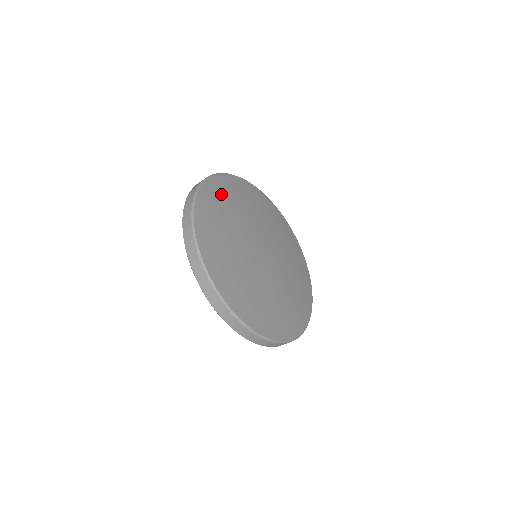
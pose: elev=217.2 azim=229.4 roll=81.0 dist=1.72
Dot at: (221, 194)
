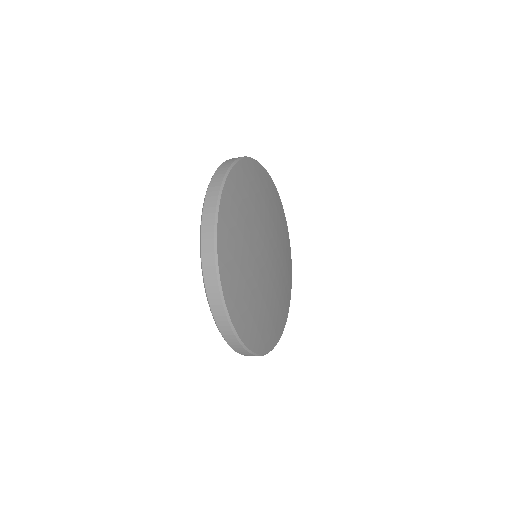
Dot at: (257, 179)
